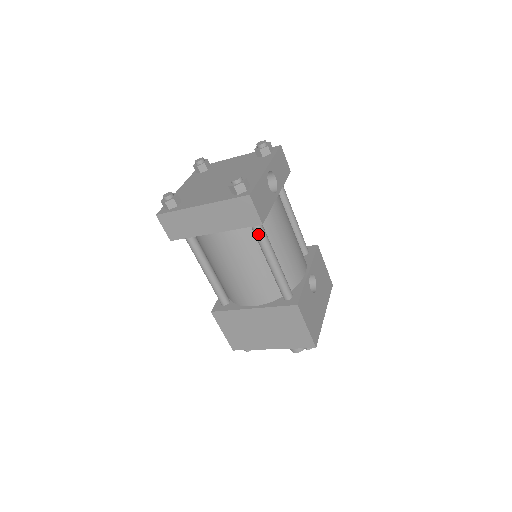
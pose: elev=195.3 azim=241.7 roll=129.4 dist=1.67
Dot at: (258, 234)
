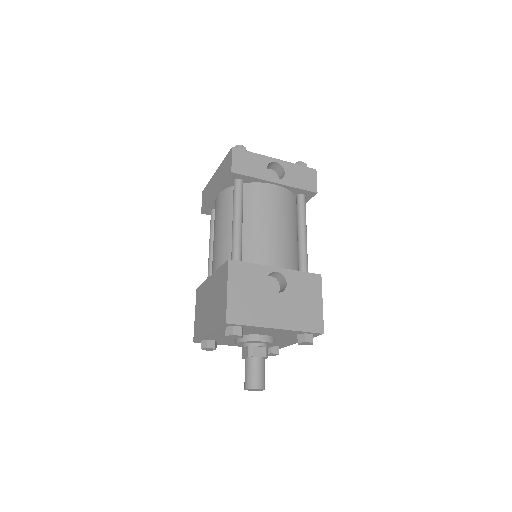
Dot at: (234, 191)
